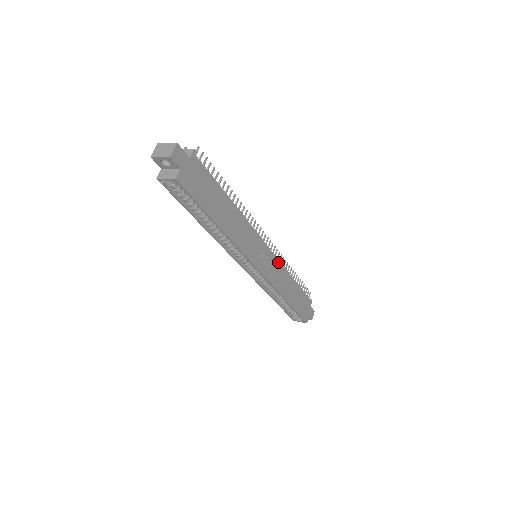
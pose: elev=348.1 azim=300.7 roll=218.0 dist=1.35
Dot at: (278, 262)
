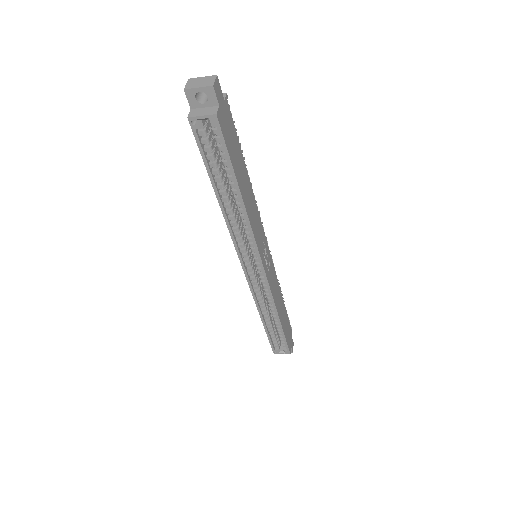
Dot at: (273, 269)
